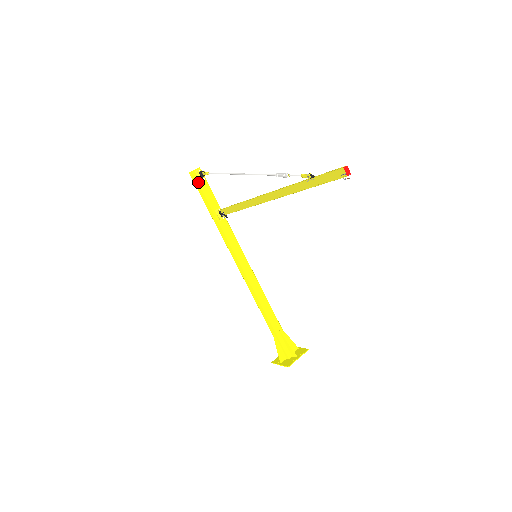
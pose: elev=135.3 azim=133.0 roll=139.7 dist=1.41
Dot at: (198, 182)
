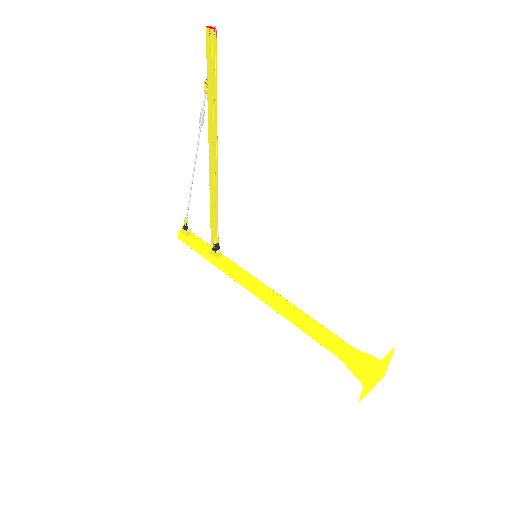
Dot at: (185, 237)
